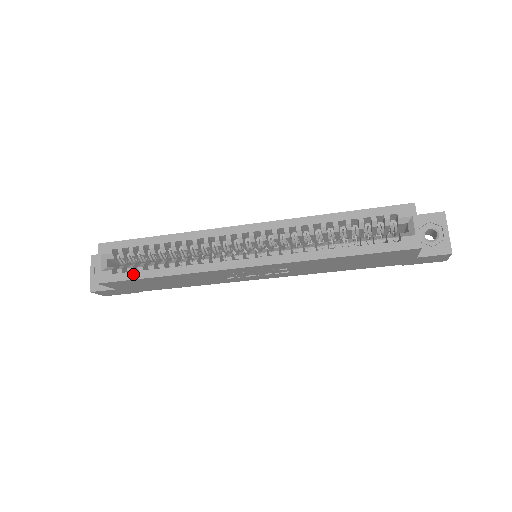
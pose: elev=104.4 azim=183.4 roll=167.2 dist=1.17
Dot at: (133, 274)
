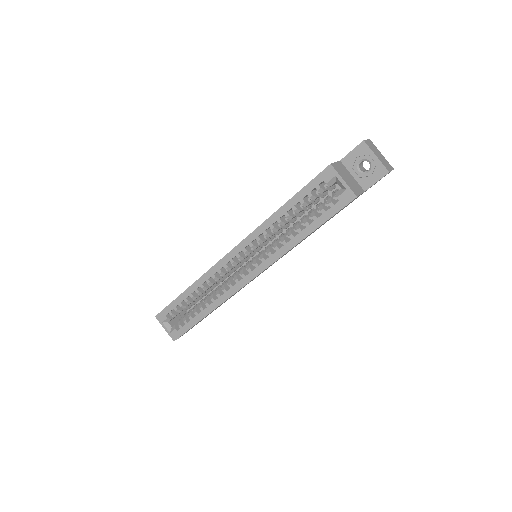
Dot at: (189, 324)
